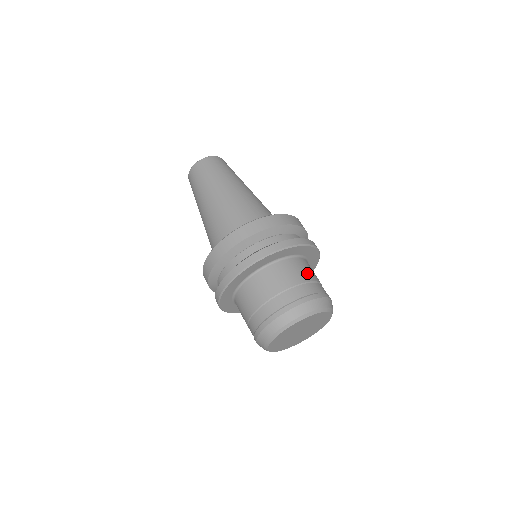
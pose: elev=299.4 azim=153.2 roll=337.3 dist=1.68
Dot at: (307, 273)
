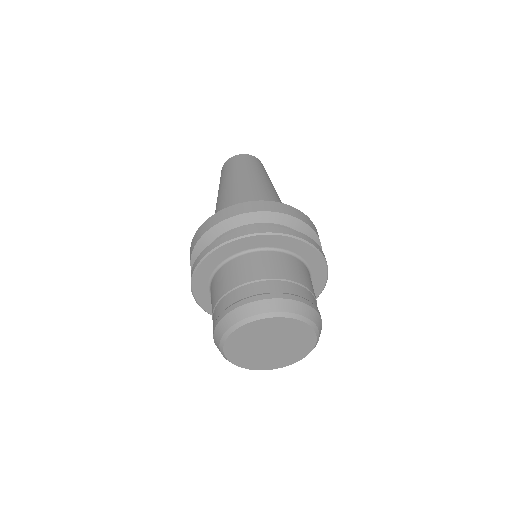
Dot at: (288, 271)
